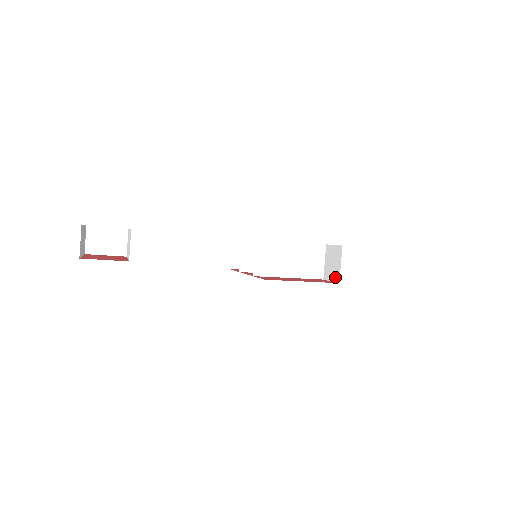
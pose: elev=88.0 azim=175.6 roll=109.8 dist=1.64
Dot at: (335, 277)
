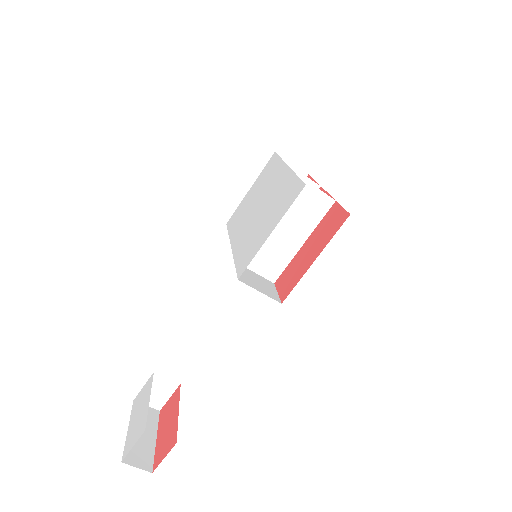
Dot at: occluded
